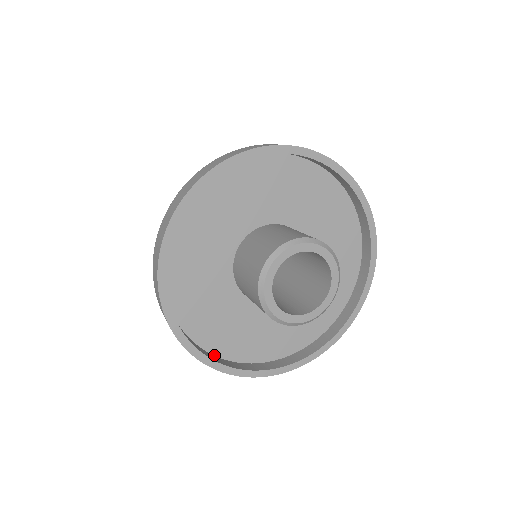
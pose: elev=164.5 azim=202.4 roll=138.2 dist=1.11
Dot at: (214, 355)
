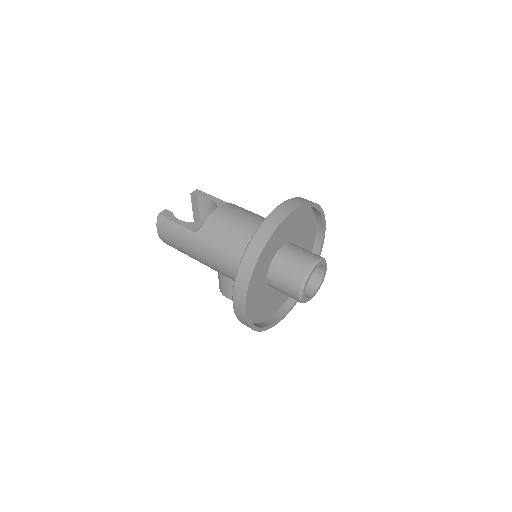
Dot at: occluded
